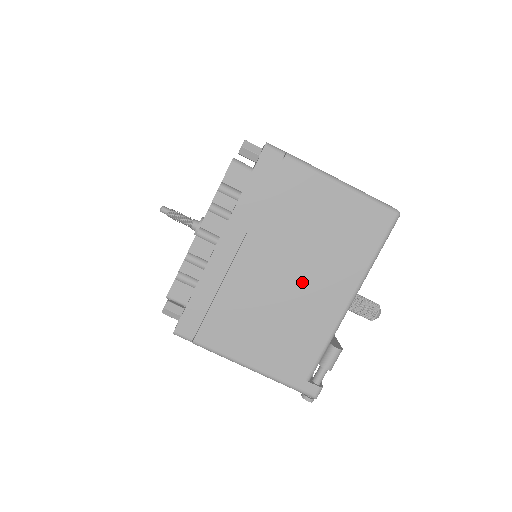
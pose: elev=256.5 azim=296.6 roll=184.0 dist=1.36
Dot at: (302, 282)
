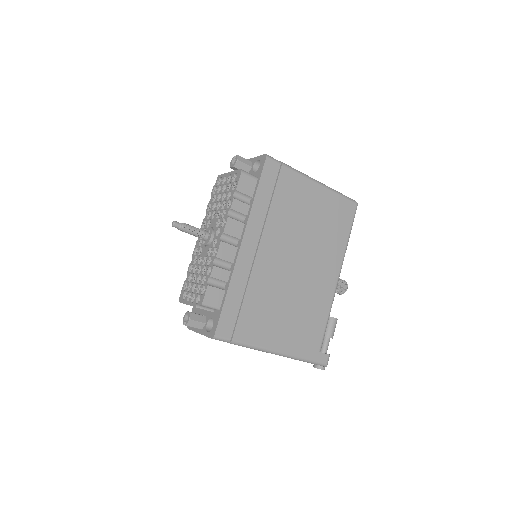
Dot at: (306, 268)
